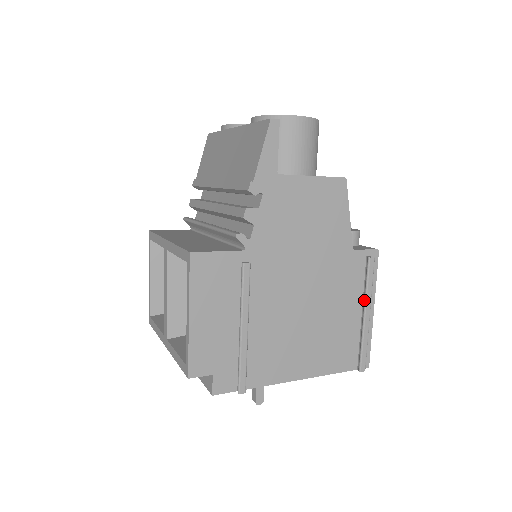
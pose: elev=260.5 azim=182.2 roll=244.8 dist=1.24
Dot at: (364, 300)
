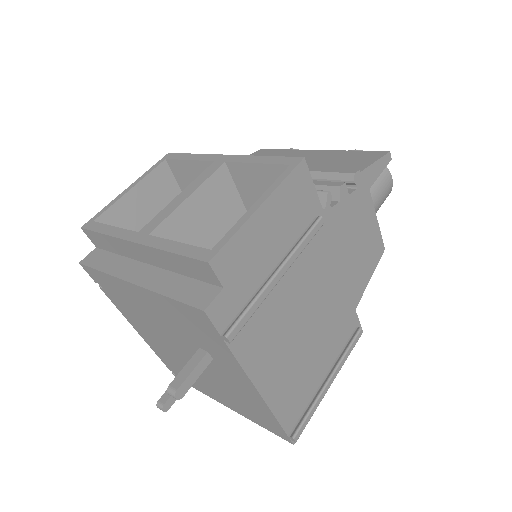
Dot at: (337, 363)
